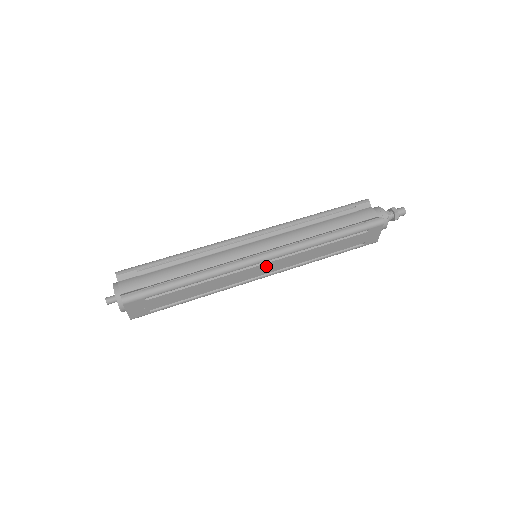
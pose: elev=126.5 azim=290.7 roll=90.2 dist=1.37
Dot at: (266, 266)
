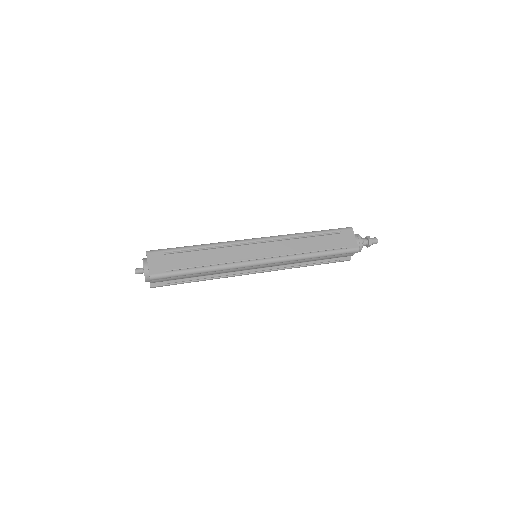
Dot at: (261, 247)
